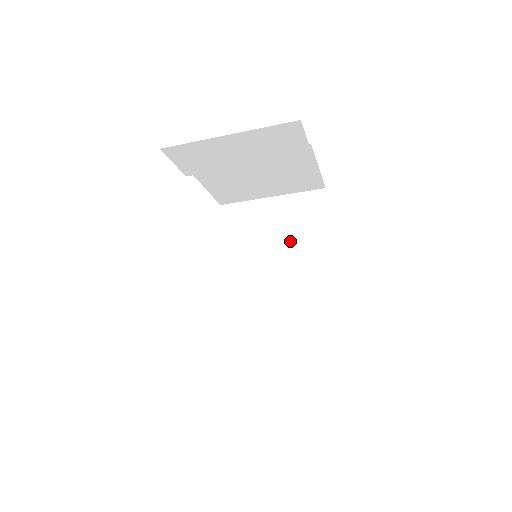
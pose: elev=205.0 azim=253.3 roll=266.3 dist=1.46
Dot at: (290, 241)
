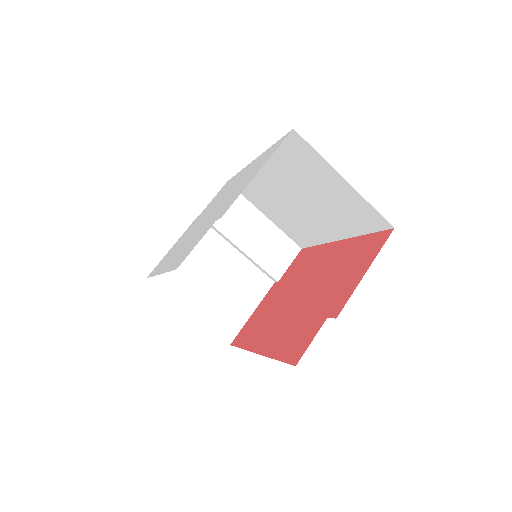
Dot at: occluded
